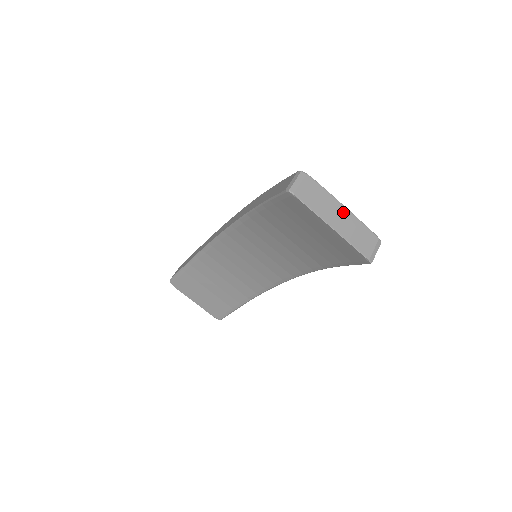
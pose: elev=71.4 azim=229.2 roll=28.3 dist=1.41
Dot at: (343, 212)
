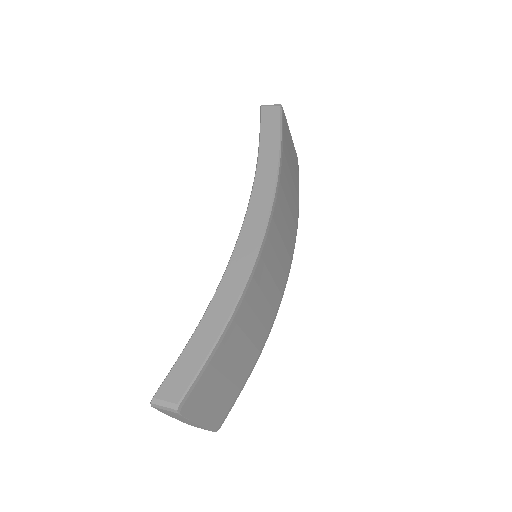
Dot at: (193, 423)
